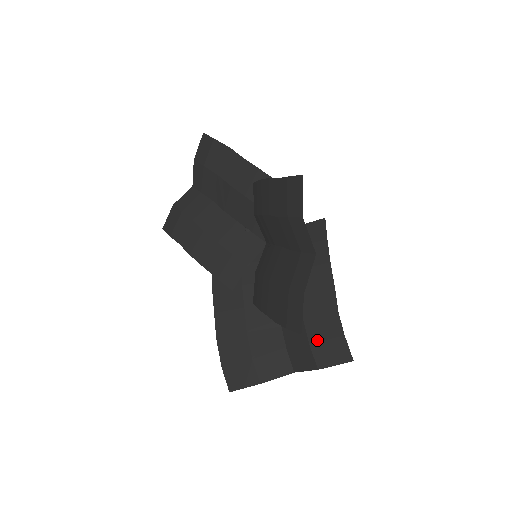
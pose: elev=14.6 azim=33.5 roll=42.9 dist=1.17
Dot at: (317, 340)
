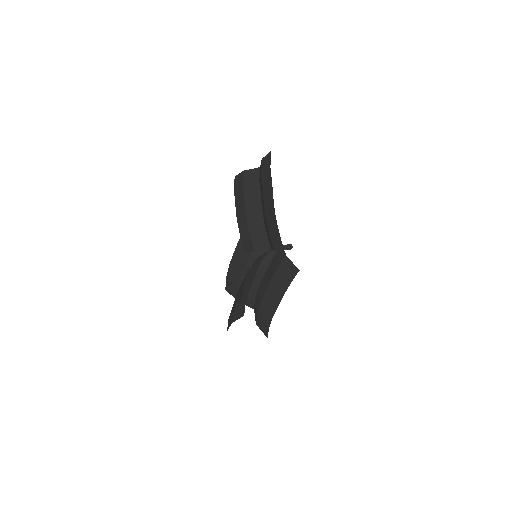
Dot at: (260, 316)
